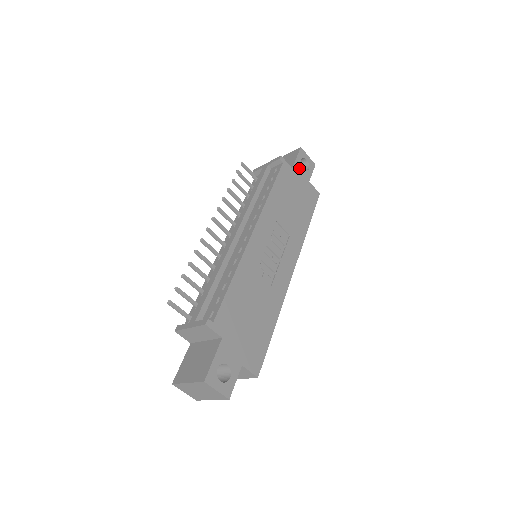
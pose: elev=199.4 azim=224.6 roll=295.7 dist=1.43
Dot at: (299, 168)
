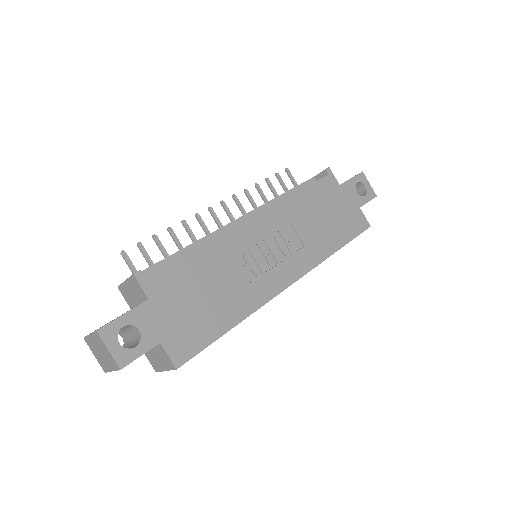
Dot at: (350, 189)
